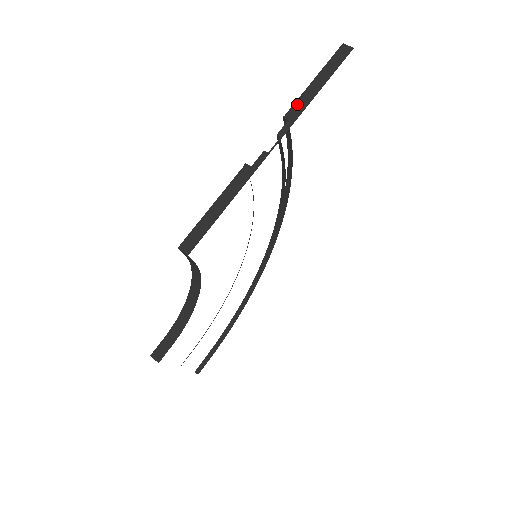
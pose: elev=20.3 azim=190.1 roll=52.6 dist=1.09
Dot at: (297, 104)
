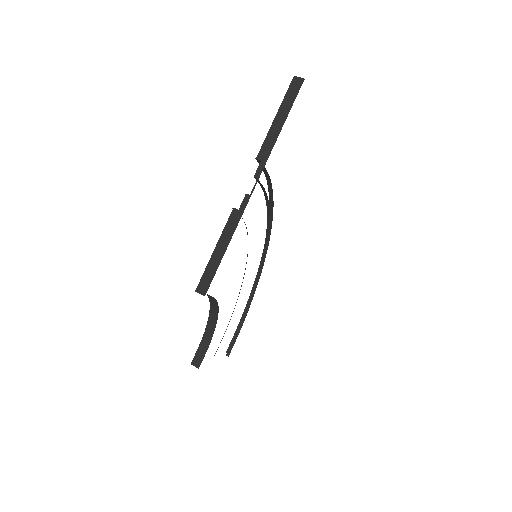
Dot at: (265, 144)
